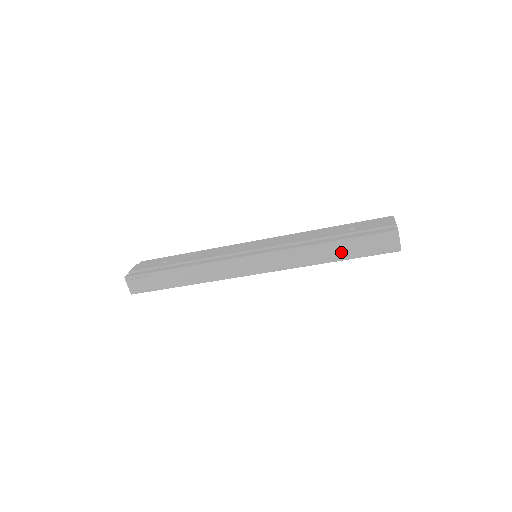
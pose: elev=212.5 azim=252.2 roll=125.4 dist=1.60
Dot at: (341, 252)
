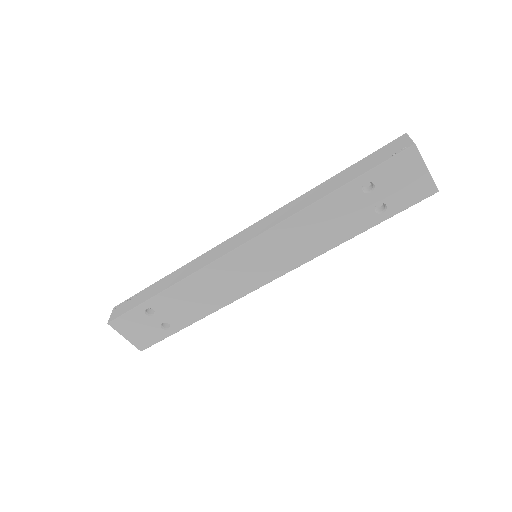
Dot at: (340, 181)
